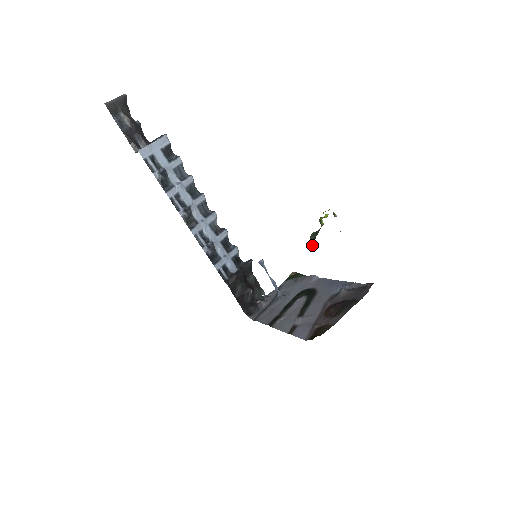
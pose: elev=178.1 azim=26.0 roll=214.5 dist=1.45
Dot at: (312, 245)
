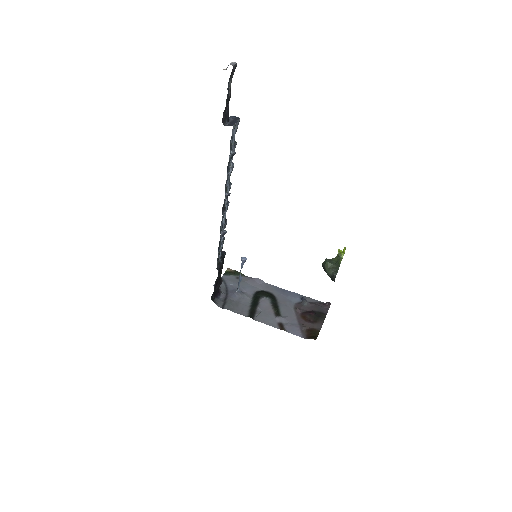
Dot at: (333, 270)
